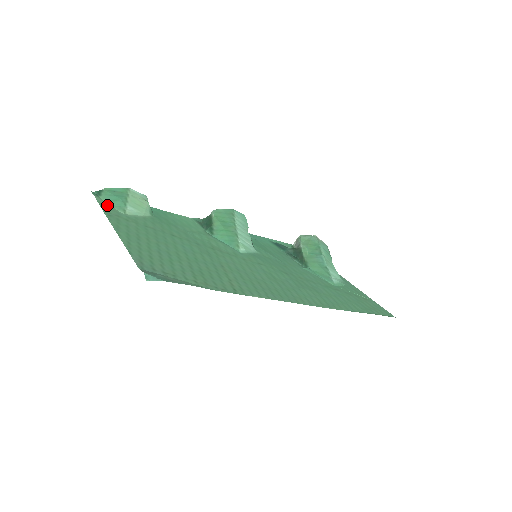
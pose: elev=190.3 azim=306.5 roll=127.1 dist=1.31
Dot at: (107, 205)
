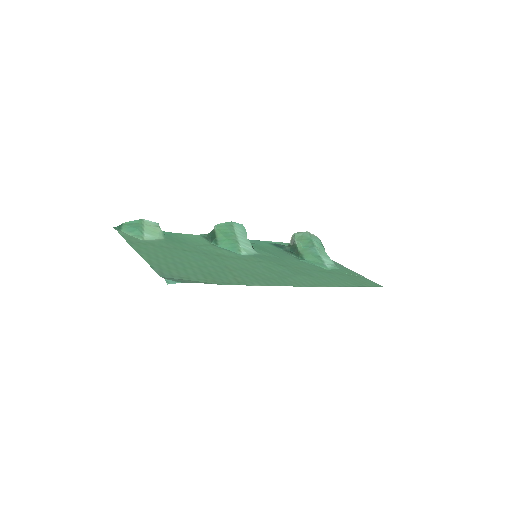
Dot at: (128, 236)
